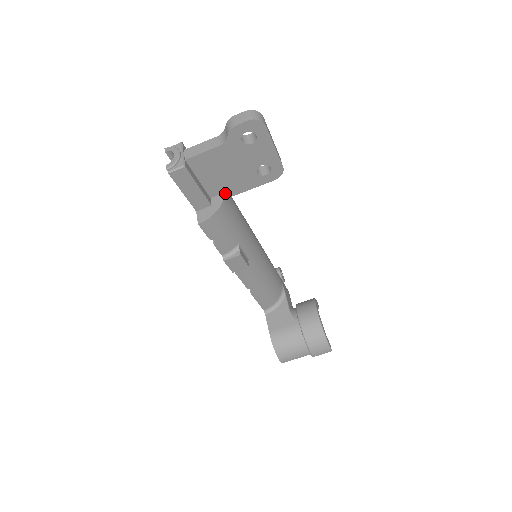
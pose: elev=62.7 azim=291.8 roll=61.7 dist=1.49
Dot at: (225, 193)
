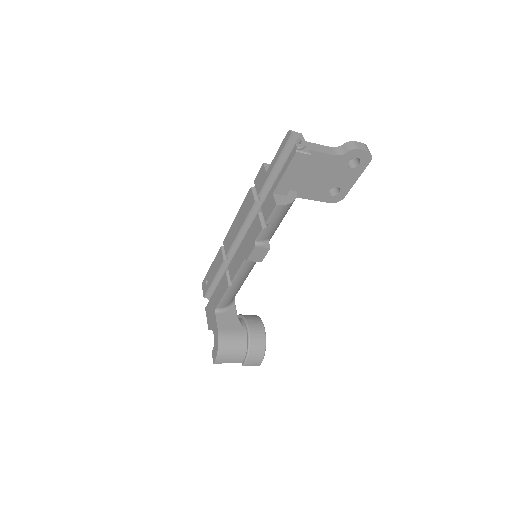
Dot at: (297, 192)
